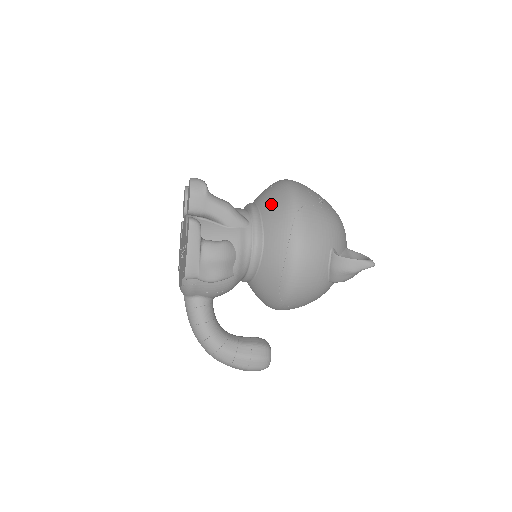
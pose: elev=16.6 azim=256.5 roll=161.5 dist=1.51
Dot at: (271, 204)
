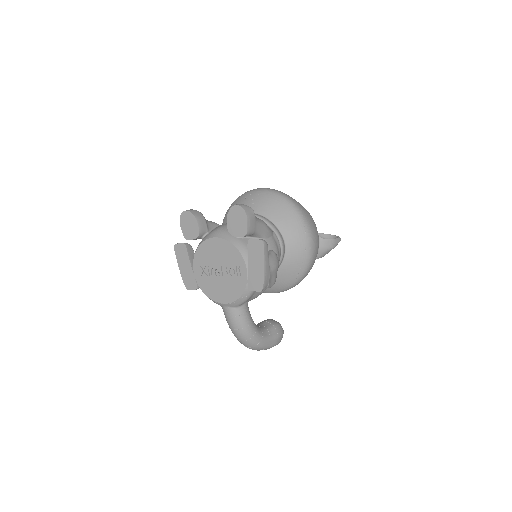
Dot at: (277, 212)
